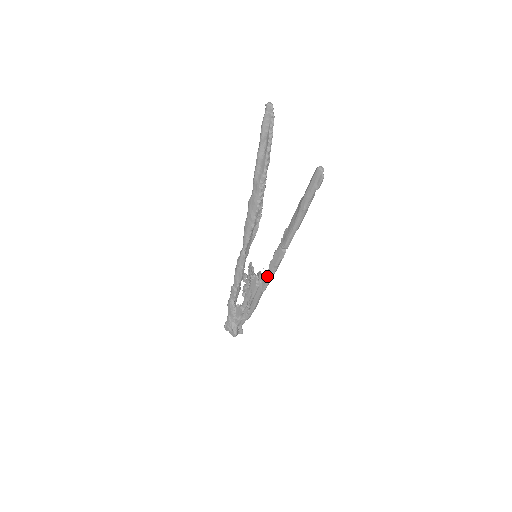
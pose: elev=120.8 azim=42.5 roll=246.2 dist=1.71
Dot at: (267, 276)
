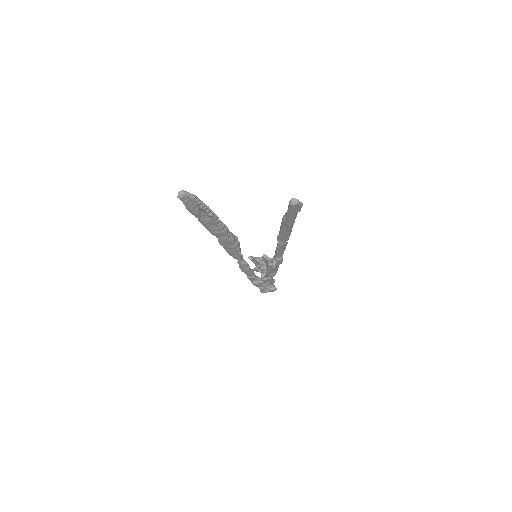
Dot at: (279, 258)
